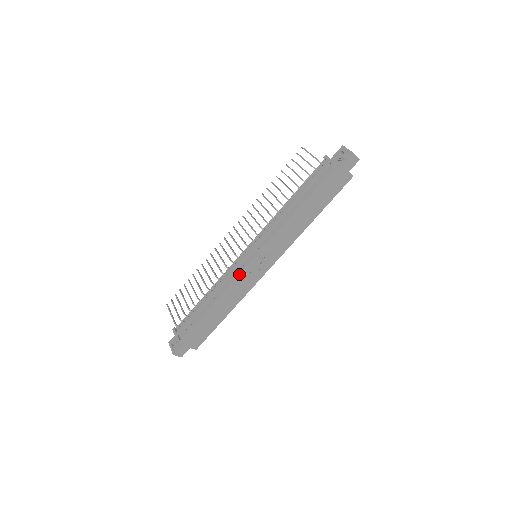
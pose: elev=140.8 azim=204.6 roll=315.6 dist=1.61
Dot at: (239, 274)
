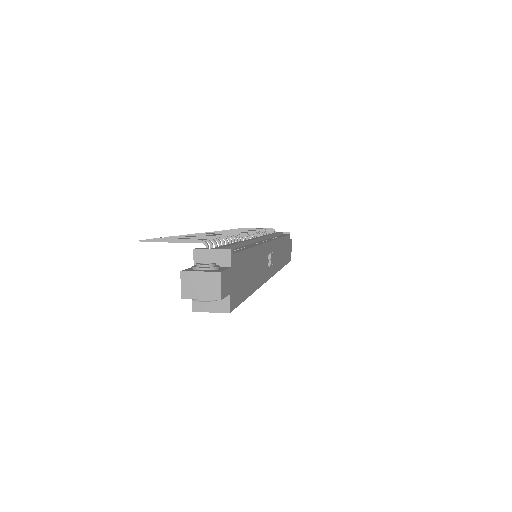
Dot at: (266, 242)
